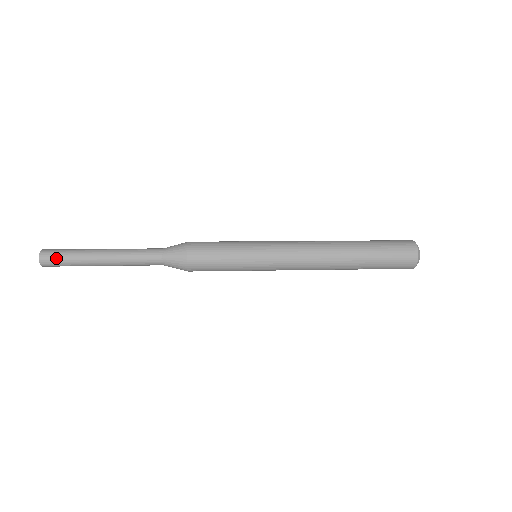
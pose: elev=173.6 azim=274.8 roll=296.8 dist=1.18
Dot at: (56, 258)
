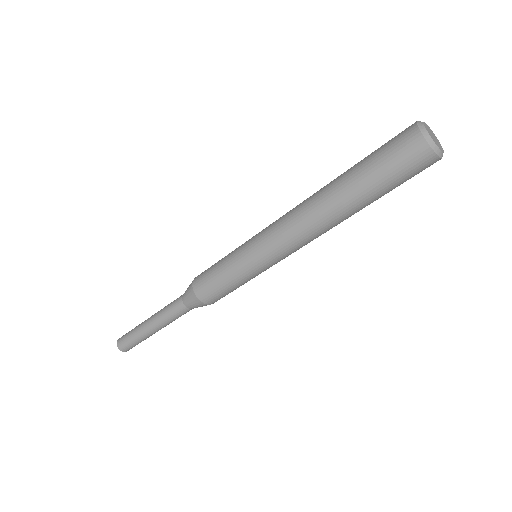
Dot at: (126, 335)
